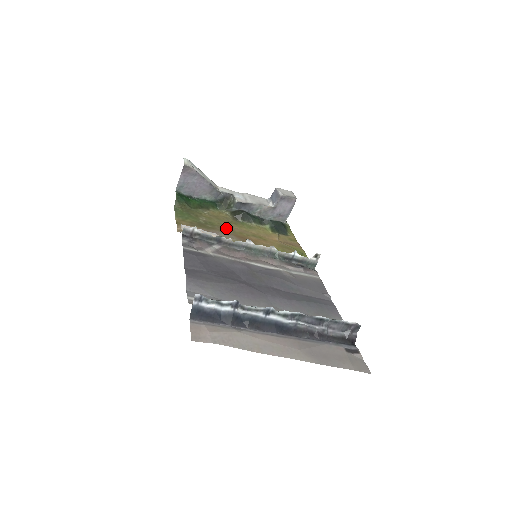
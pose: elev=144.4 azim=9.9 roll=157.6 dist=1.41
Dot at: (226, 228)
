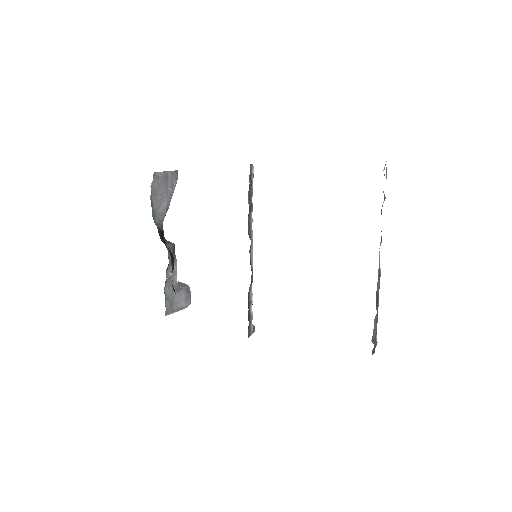
Dot at: occluded
